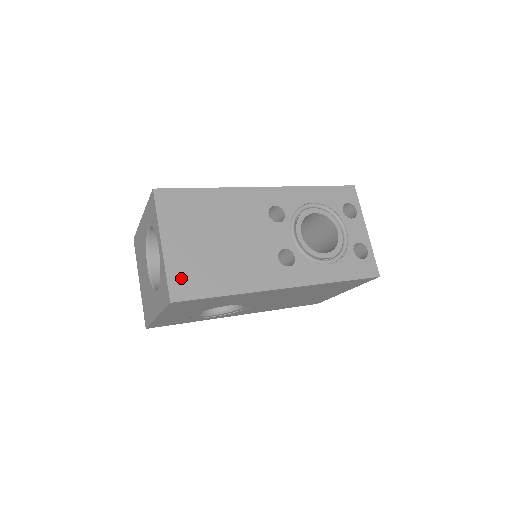
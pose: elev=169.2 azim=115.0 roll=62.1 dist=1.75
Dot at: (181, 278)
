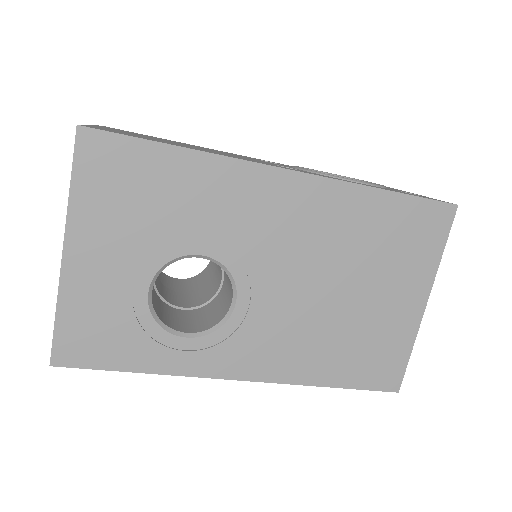
Dot at: (108, 130)
